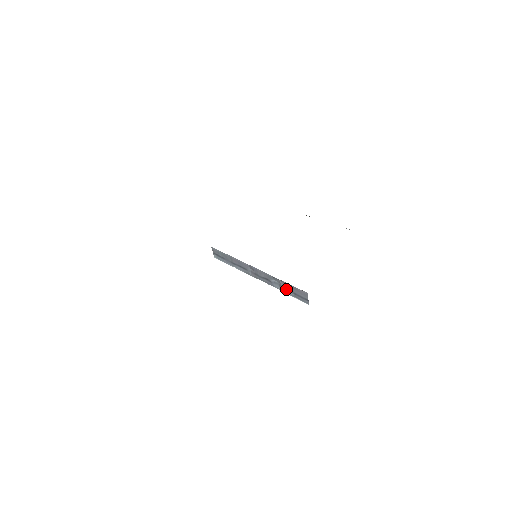
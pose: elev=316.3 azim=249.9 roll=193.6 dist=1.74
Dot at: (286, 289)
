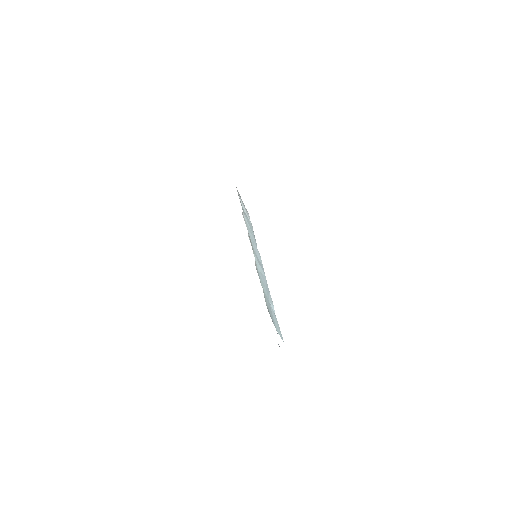
Dot at: occluded
